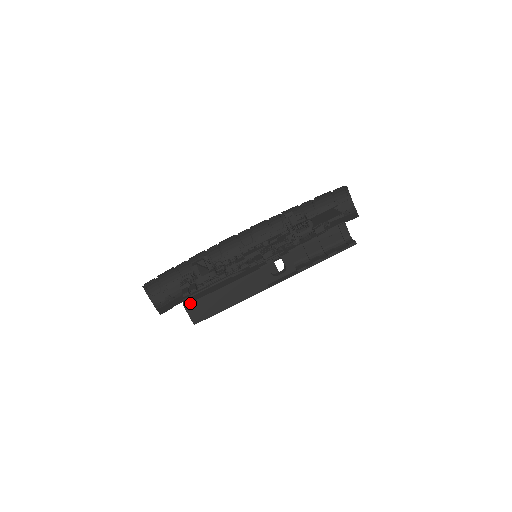
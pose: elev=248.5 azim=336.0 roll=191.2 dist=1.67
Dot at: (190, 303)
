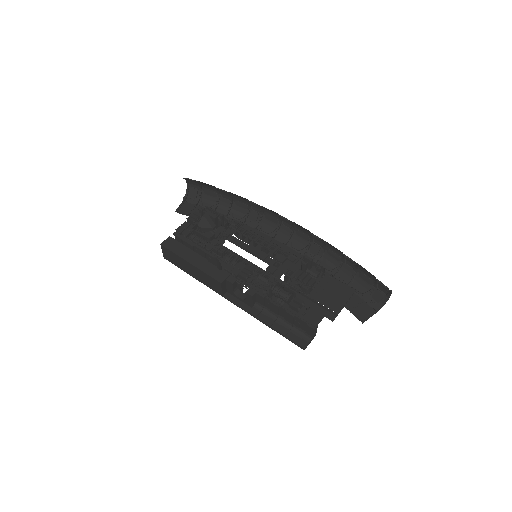
Dot at: (165, 247)
